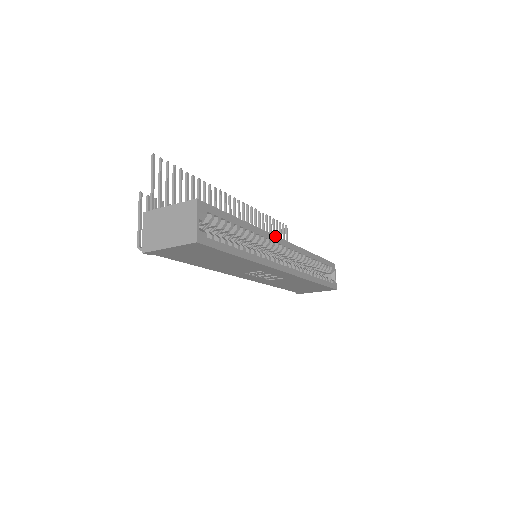
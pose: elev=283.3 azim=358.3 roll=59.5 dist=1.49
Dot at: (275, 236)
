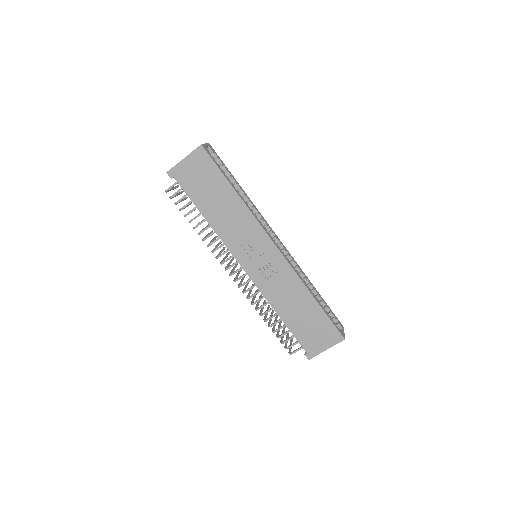
Dot at: (269, 226)
